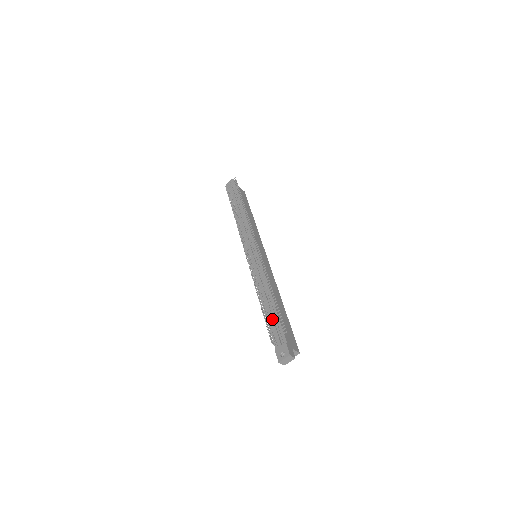
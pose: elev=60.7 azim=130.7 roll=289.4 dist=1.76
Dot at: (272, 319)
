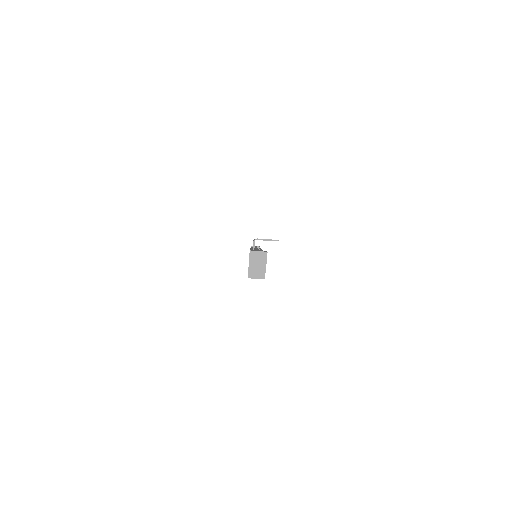
Dot at: occluded
